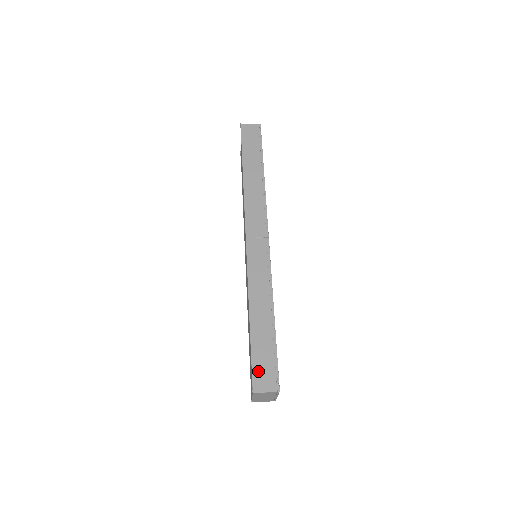
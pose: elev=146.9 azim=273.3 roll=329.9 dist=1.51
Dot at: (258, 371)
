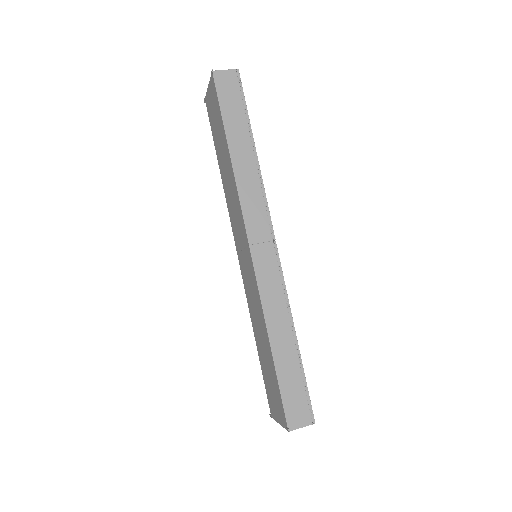
Dot at: (290, 407)
